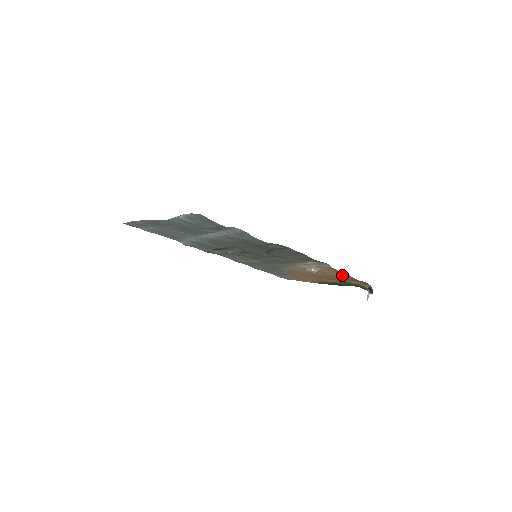
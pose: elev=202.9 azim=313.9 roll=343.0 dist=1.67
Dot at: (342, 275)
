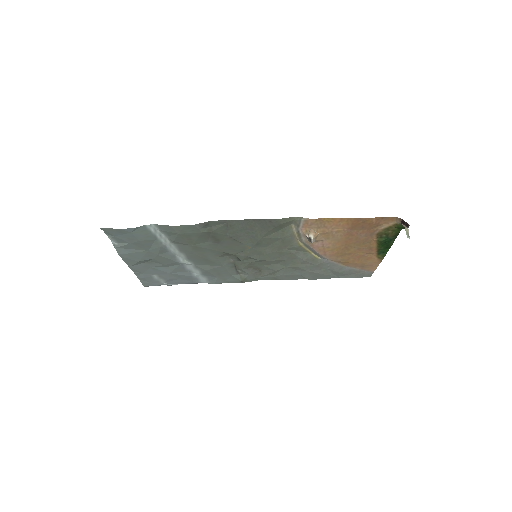
Dot at: (346, 224)
